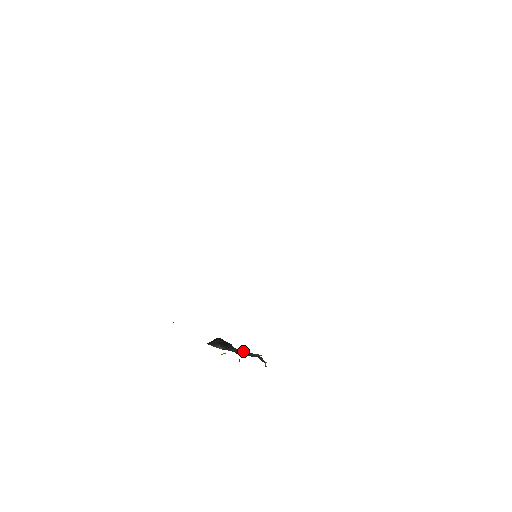
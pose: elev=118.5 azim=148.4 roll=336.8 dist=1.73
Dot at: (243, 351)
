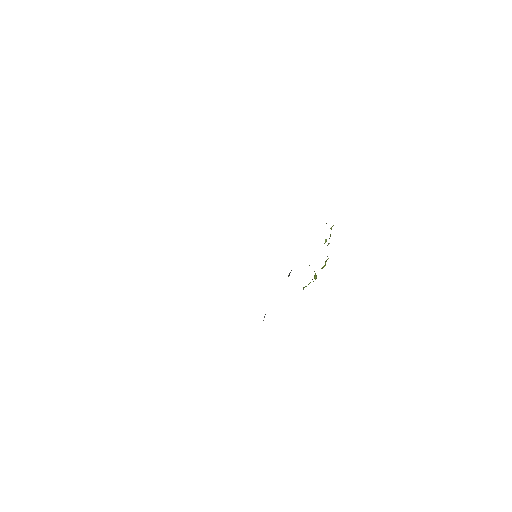
Dot at: occluded
